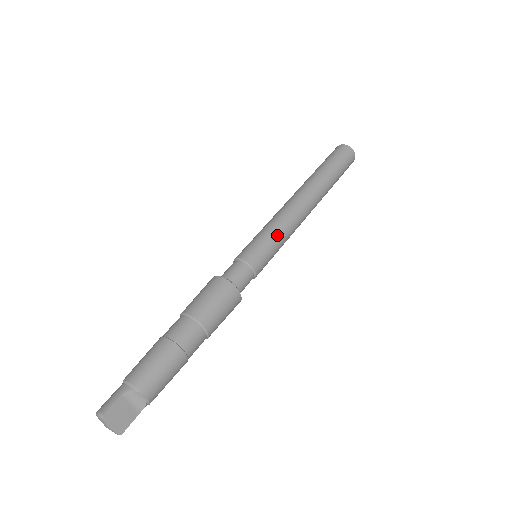
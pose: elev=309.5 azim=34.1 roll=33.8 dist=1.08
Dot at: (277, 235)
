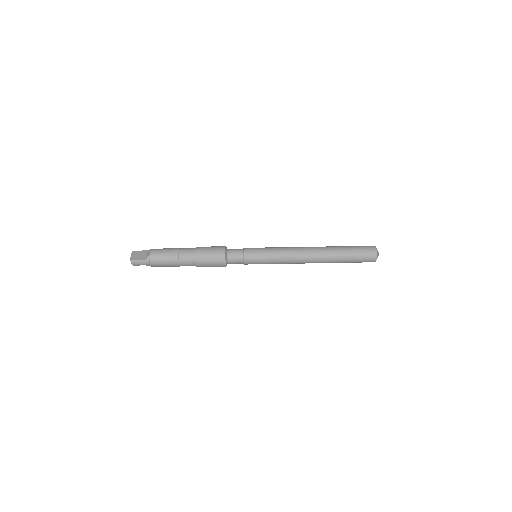
Dot at: (272, 248)
